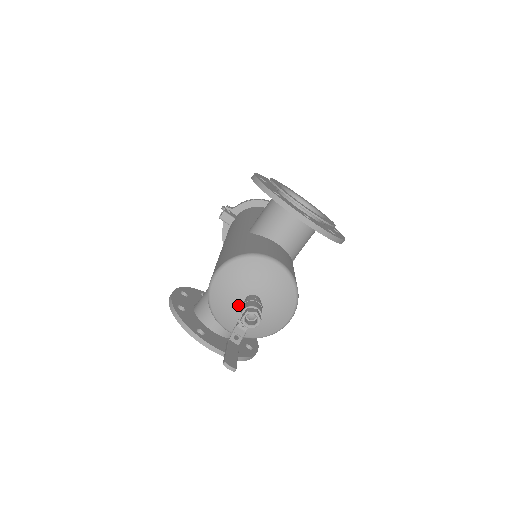
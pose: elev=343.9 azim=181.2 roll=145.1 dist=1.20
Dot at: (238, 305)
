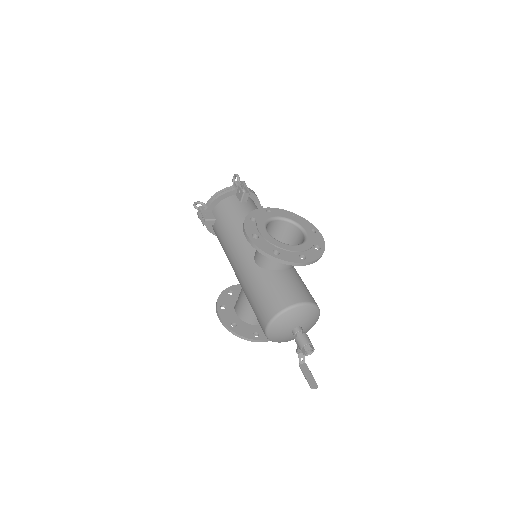
Dot at: (289, 335)
